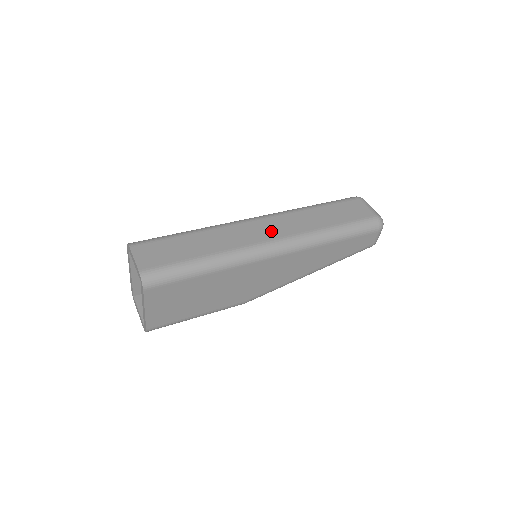
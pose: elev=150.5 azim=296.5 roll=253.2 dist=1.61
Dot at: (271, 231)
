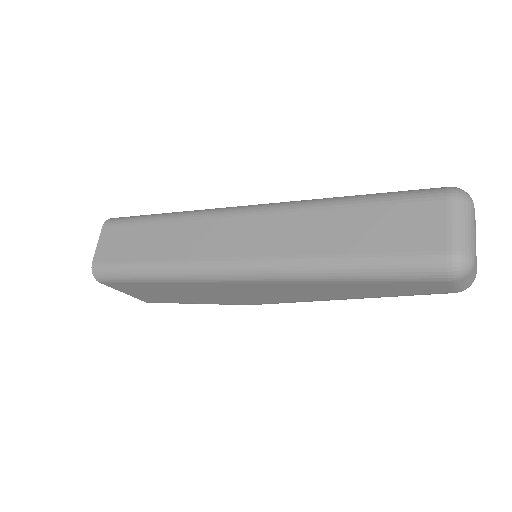
Dot at: (244, 241)
